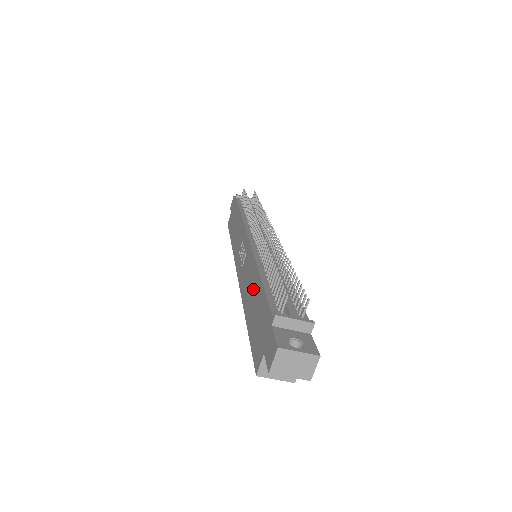
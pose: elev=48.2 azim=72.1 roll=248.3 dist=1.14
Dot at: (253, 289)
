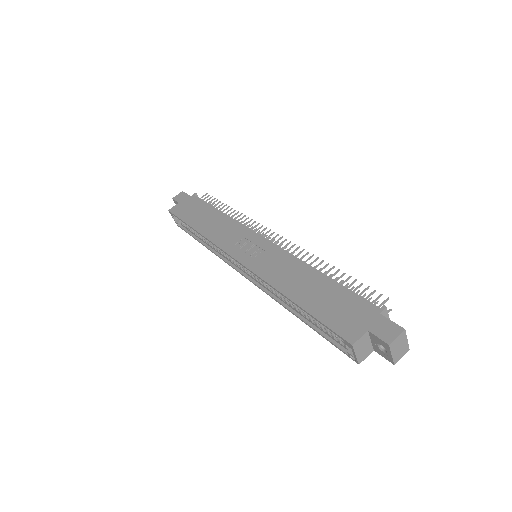
Dot at: (308, 281)
